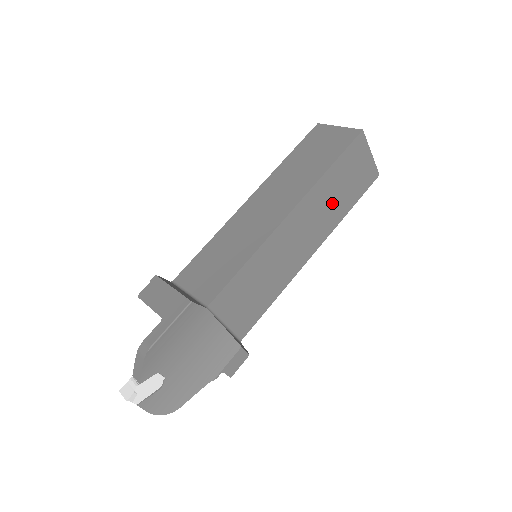
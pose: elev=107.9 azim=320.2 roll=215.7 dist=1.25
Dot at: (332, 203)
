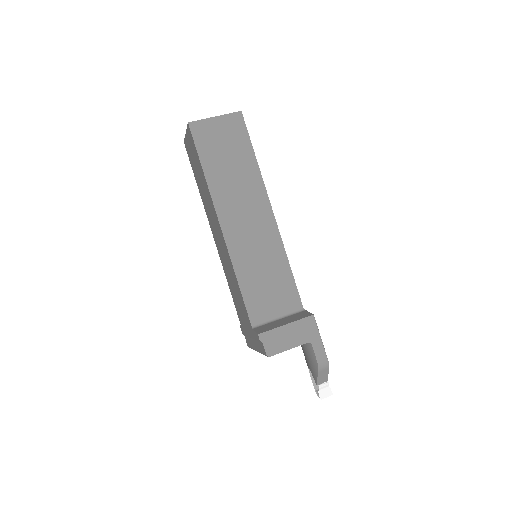
Dot at: occluded
